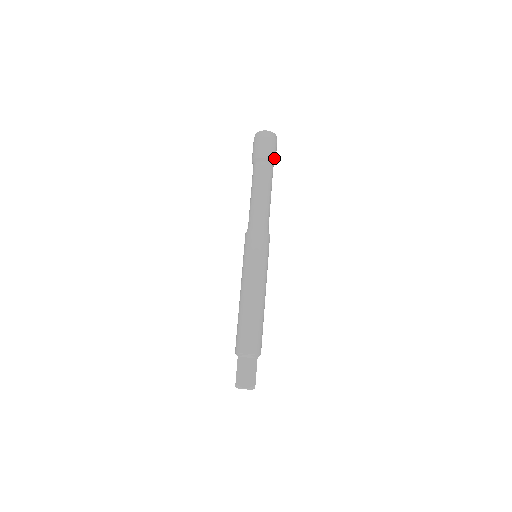
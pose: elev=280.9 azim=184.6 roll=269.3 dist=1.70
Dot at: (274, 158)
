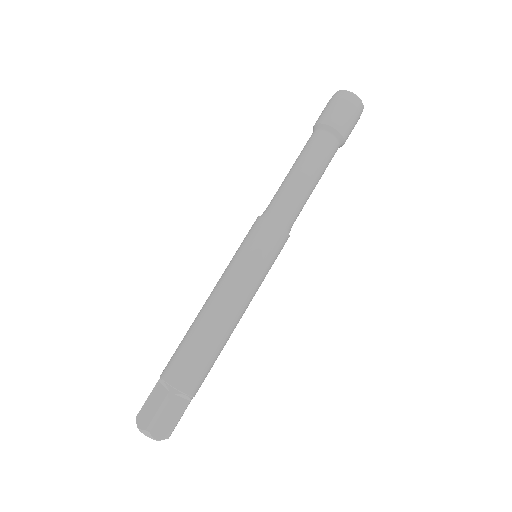
Dot at: occluded
